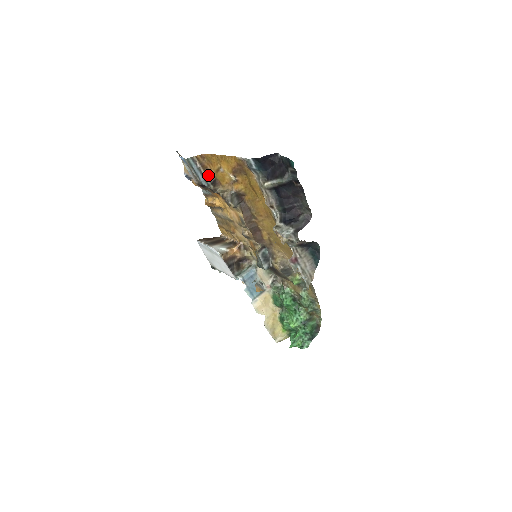
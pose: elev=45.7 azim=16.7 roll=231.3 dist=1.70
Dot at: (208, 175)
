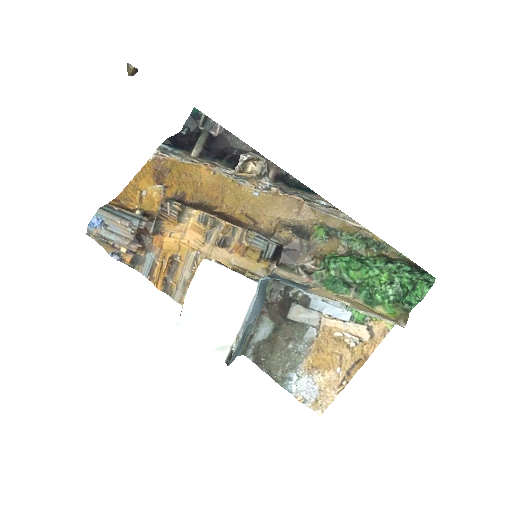
Dot at: (134, 212)
